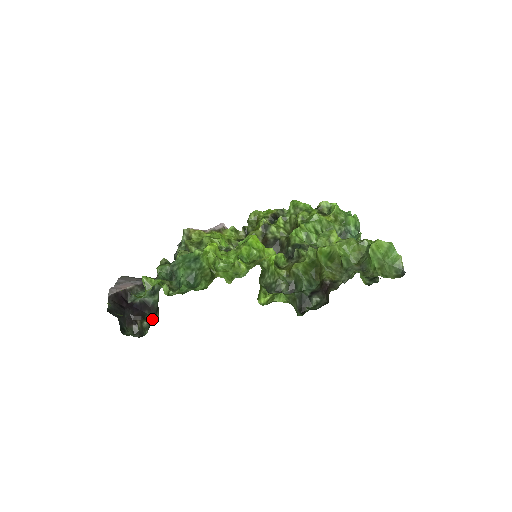
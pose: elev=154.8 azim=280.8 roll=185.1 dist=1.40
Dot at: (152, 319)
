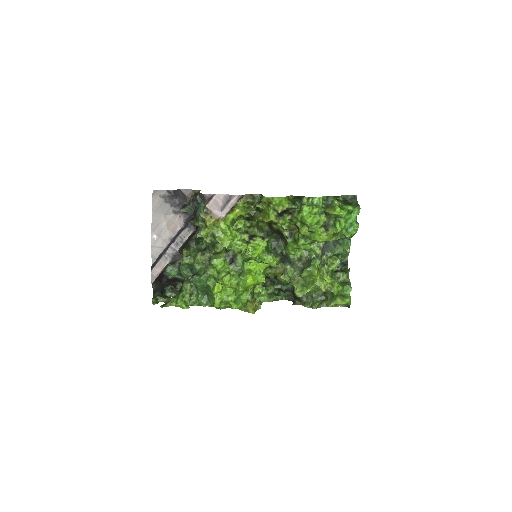
Dot at: occluded
